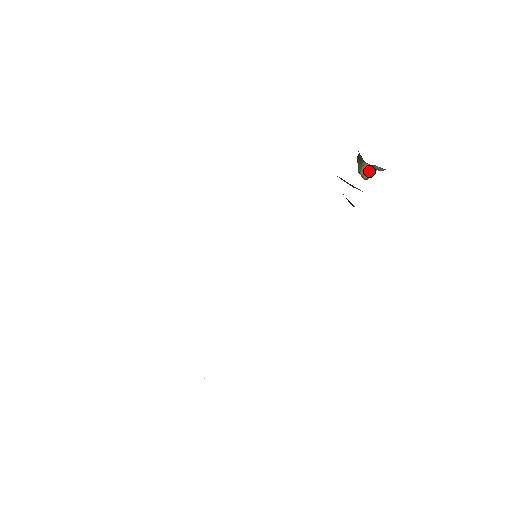
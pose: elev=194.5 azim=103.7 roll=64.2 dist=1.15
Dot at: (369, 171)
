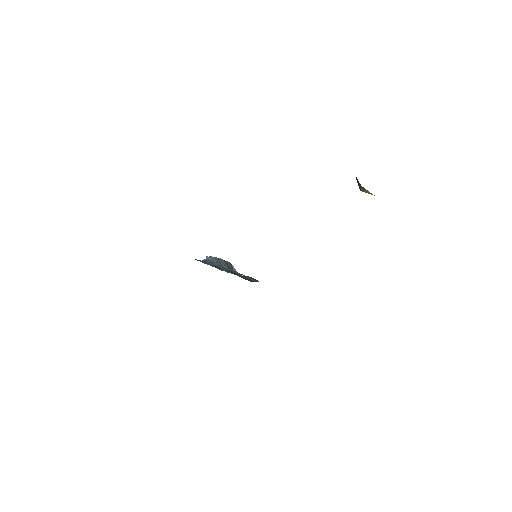
Dot at: (368, 193)
